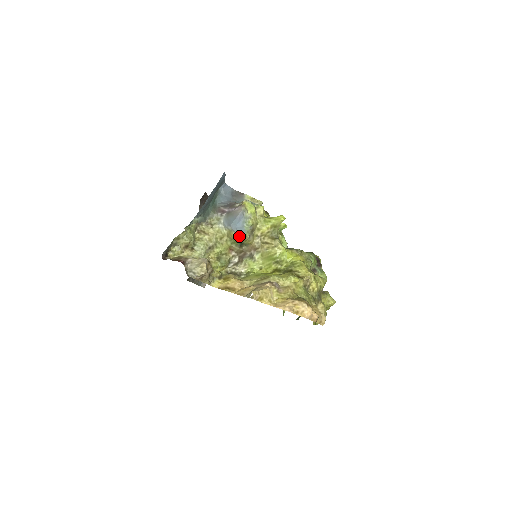
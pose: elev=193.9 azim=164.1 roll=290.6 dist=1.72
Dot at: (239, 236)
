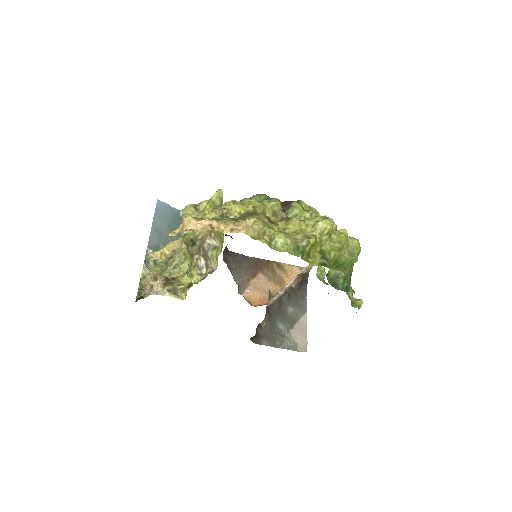
Dot at: occluded
